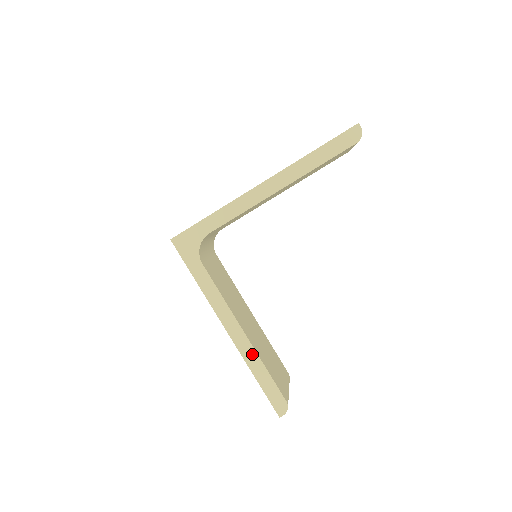
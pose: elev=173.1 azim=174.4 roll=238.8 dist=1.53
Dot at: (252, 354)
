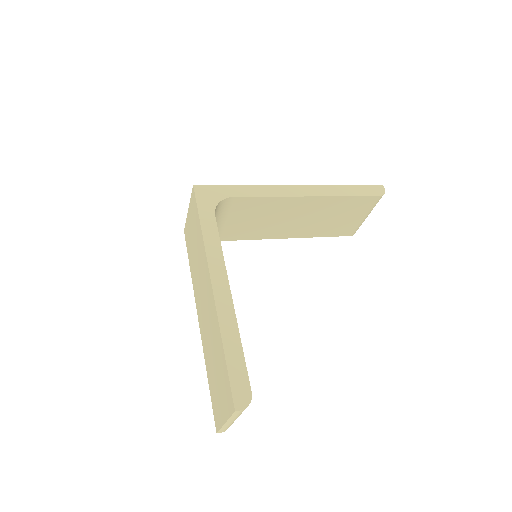
Dot at: (231, 319)
